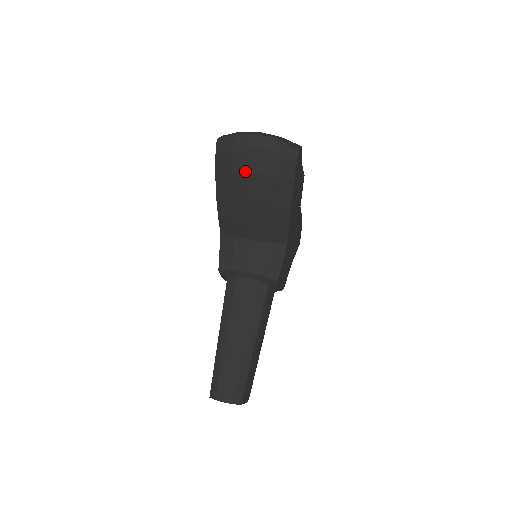
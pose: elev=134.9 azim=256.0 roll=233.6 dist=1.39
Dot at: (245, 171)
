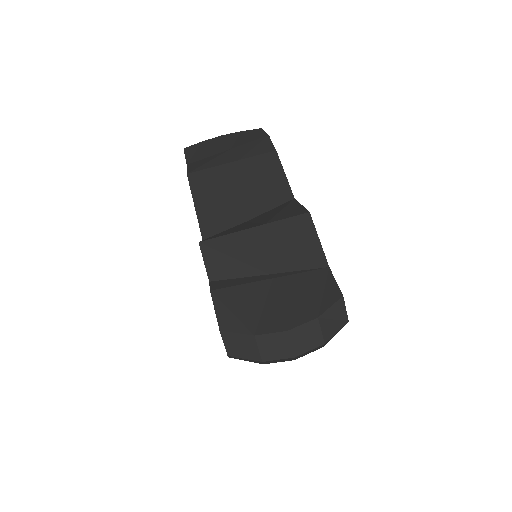
Dot at: occluded
